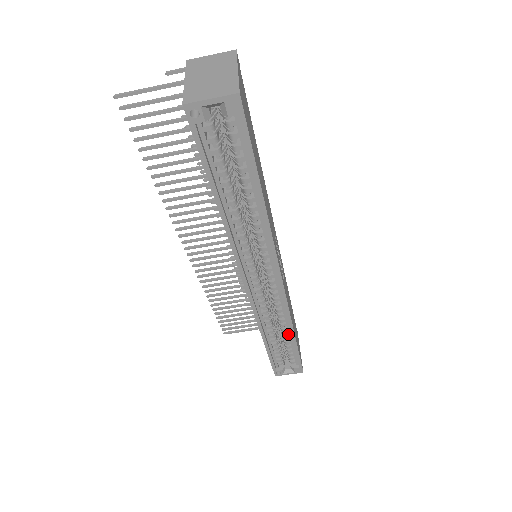
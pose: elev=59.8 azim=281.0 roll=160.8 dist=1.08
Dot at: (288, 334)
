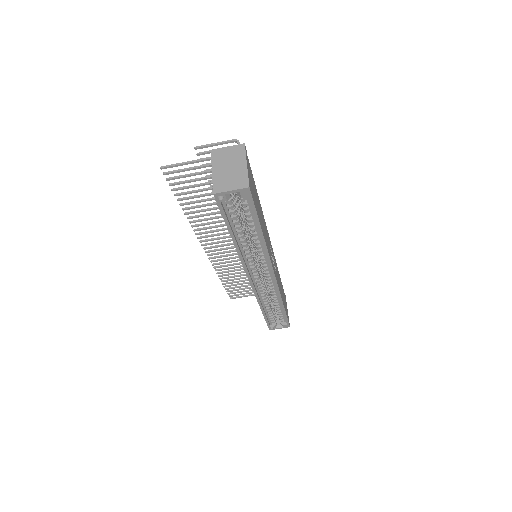
Dot at: (279, 305)
